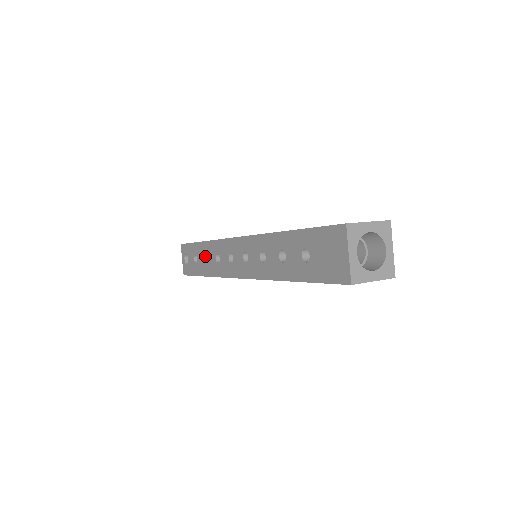
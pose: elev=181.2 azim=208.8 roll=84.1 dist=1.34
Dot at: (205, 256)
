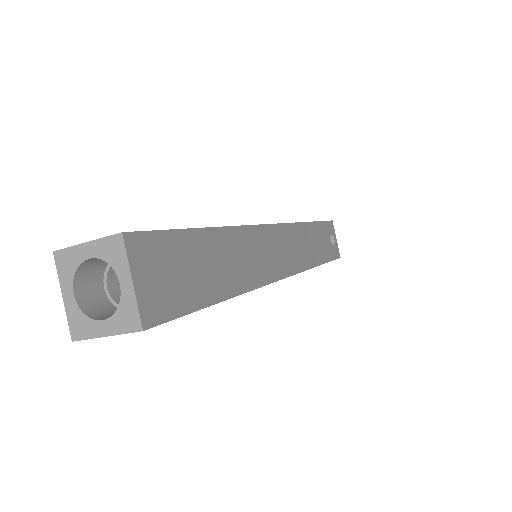
Dot at: occluded
